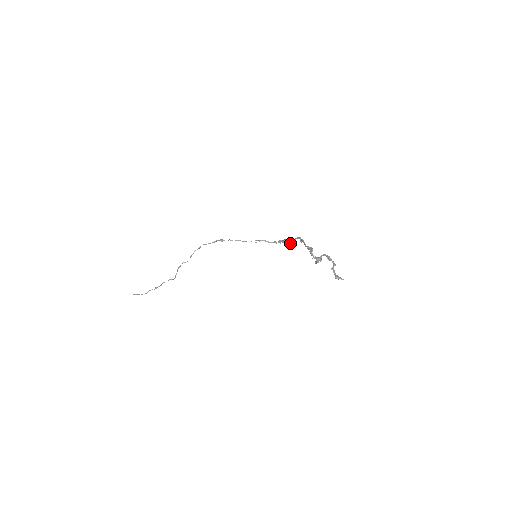
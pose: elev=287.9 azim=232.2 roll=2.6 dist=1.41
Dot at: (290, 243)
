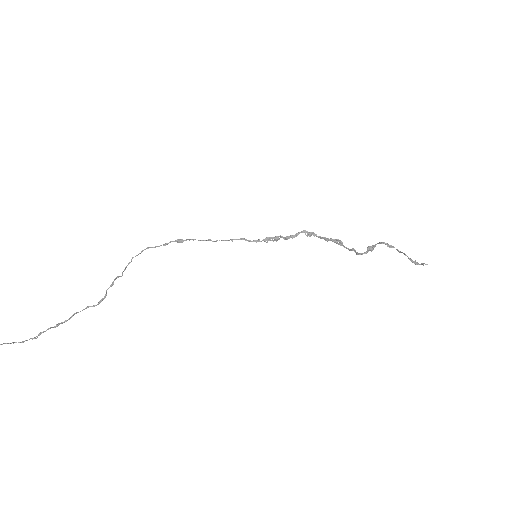
Dot at: (287, 239)
